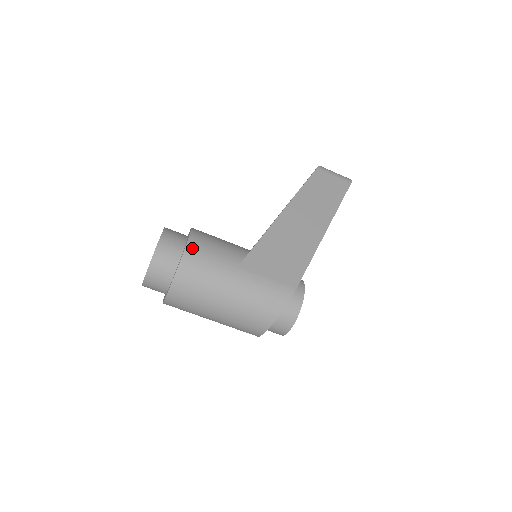
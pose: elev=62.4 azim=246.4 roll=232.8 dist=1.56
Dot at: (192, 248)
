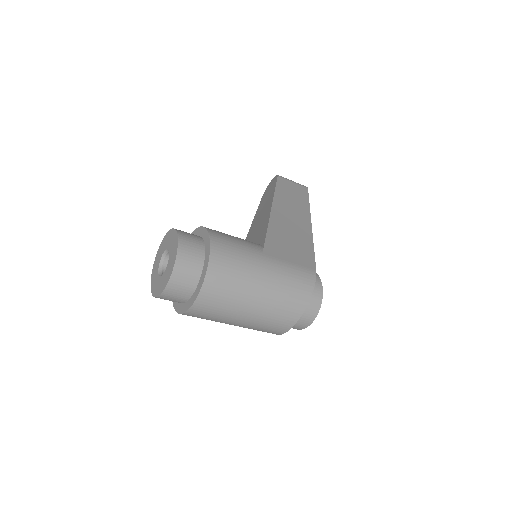
Dot at: (216, 240)
